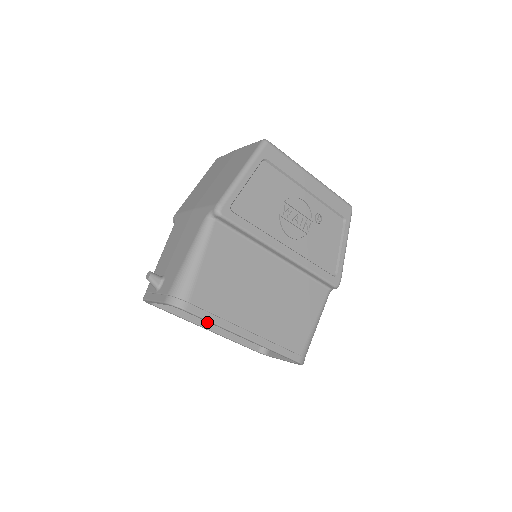
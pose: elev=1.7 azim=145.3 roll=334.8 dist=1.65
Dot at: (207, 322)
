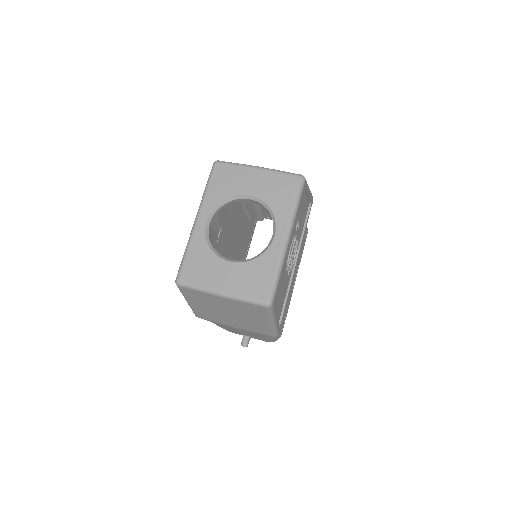
Dot at: occluded
